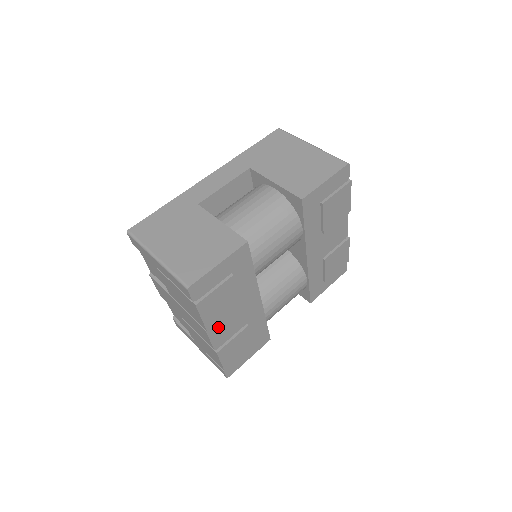
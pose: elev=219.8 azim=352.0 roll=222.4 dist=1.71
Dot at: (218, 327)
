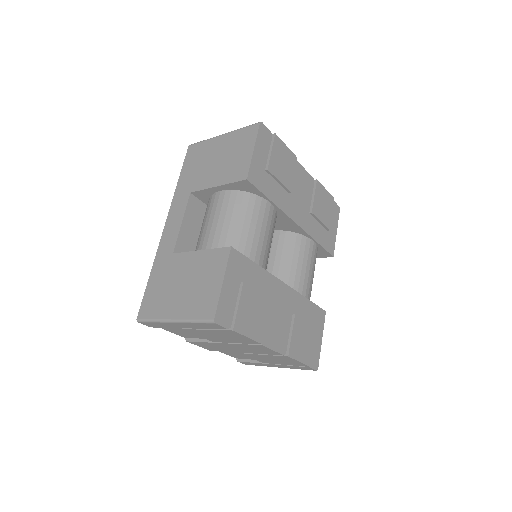
Dot at: (270, 334)
